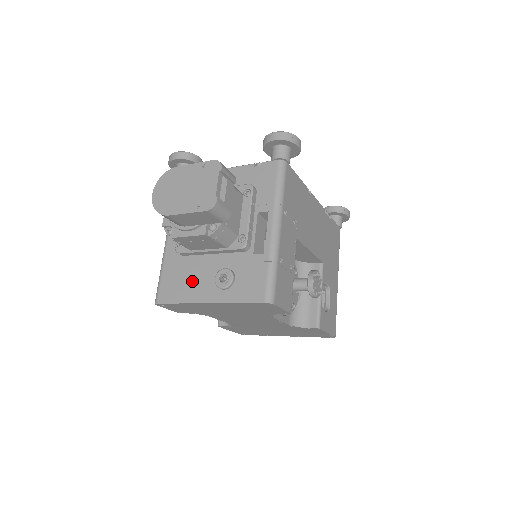
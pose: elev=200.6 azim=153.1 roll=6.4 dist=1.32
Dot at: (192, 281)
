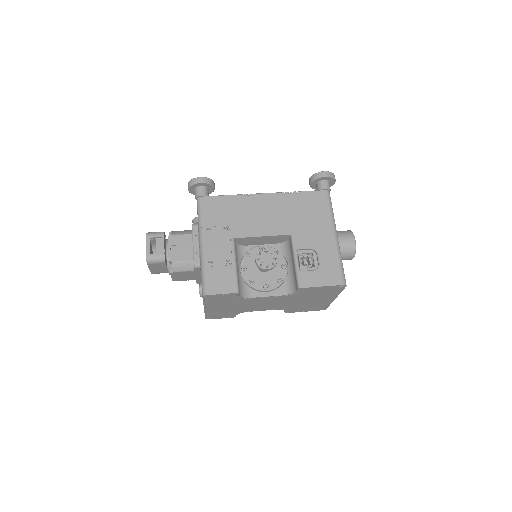
Dot at: occluded
